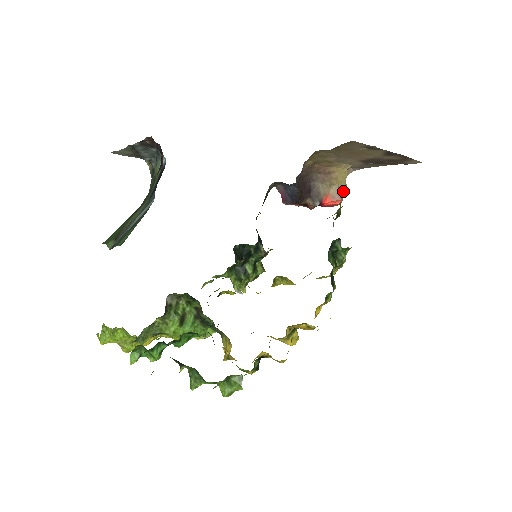
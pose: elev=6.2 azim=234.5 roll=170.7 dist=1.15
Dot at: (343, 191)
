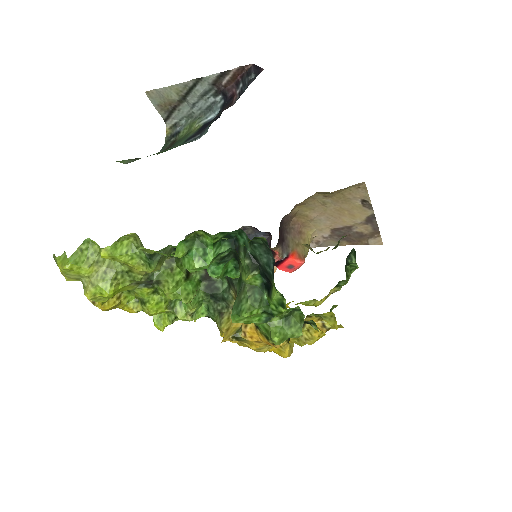
Dot at: (306, 255)
